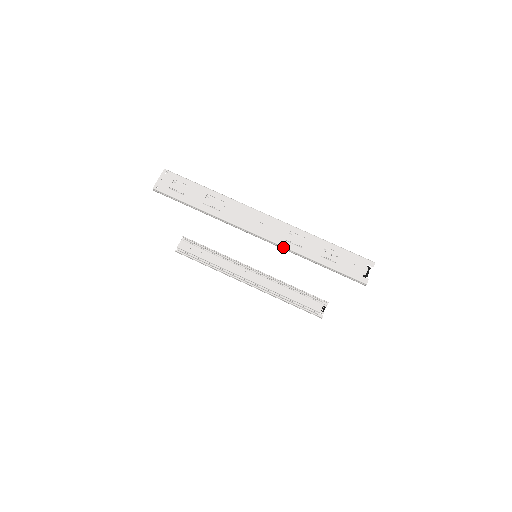
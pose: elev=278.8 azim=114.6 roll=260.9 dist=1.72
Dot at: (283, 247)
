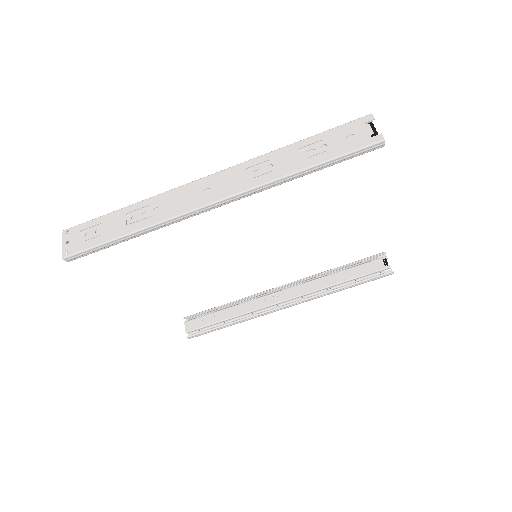
Dot at: (252, 190)
